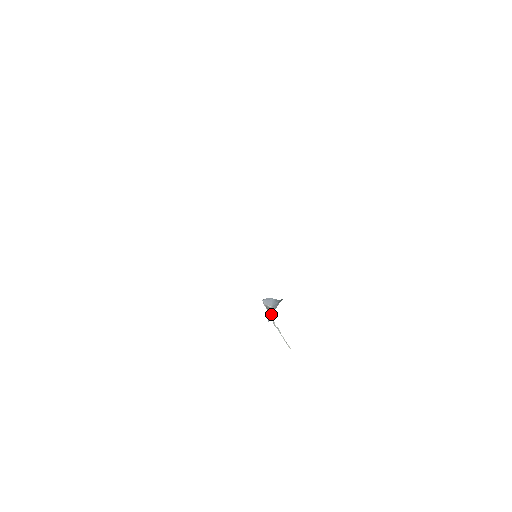
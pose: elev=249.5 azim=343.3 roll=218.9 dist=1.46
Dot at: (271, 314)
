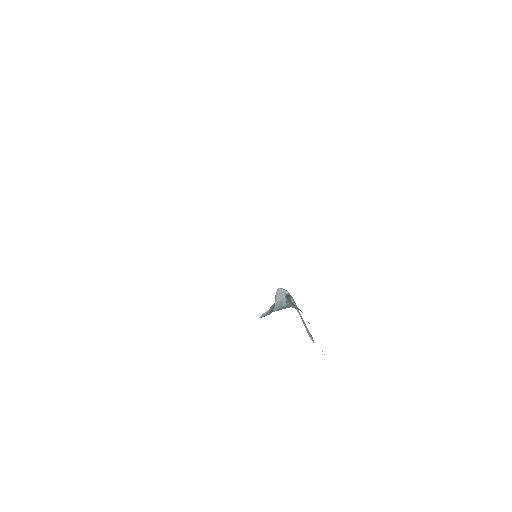
Dot at: (269, 311)
